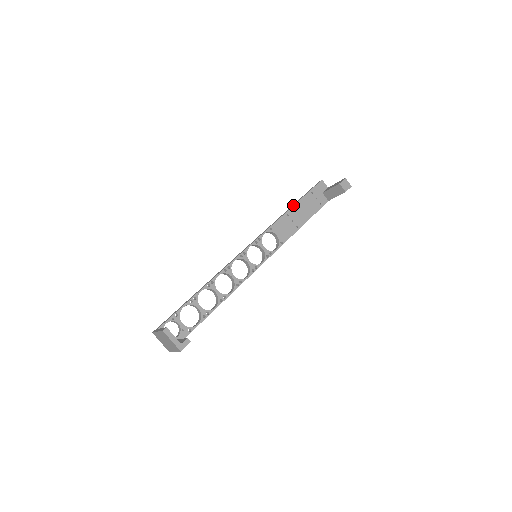
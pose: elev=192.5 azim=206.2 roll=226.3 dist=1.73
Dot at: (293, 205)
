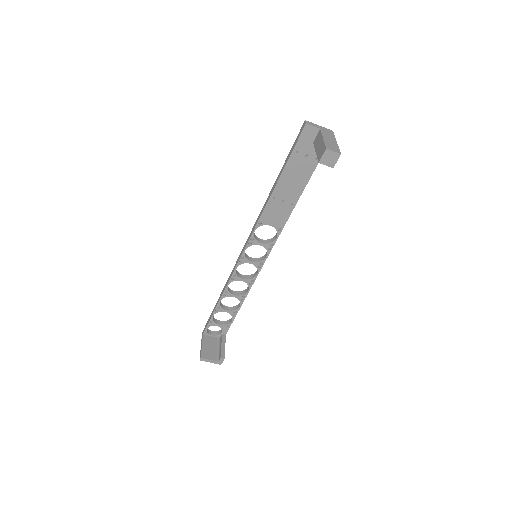
Dot at: (276, 183)
